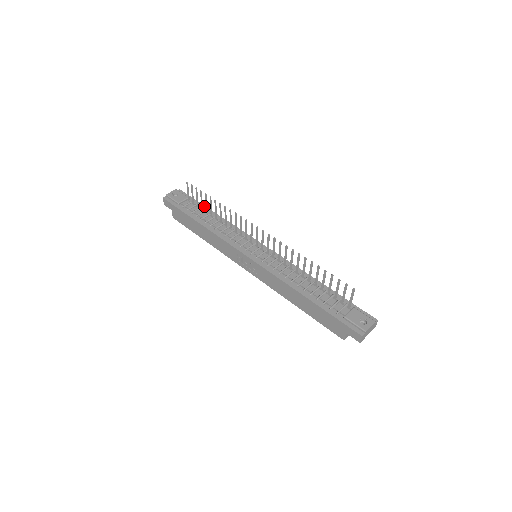
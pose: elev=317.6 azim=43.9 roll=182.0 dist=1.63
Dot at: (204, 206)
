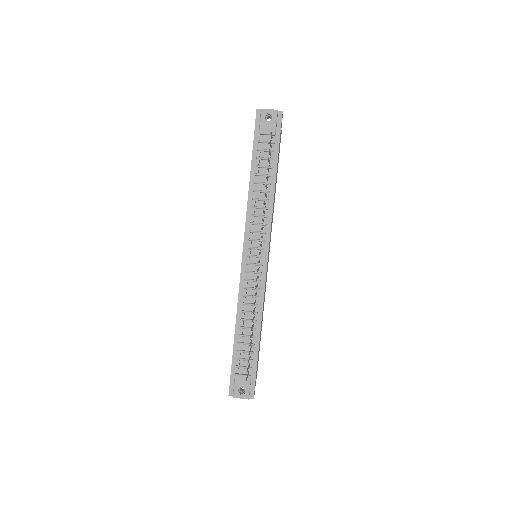
Dot at: (277, 159)
